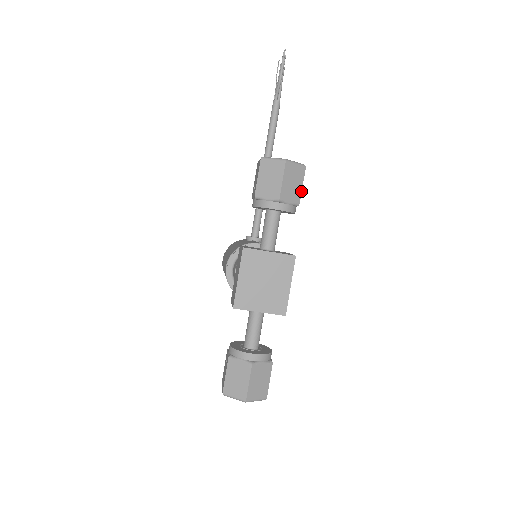
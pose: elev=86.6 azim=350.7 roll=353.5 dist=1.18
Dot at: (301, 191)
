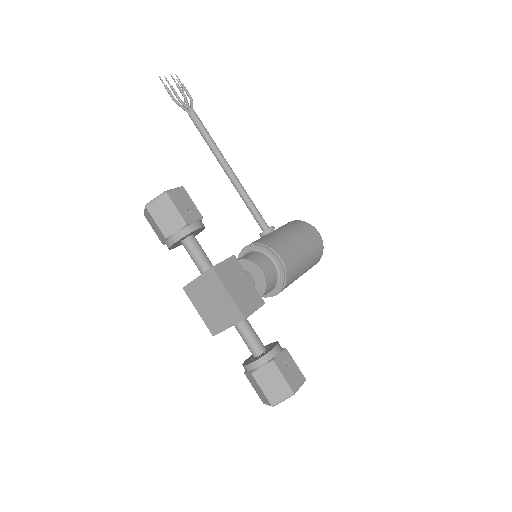
Dot at: (179, 213)
